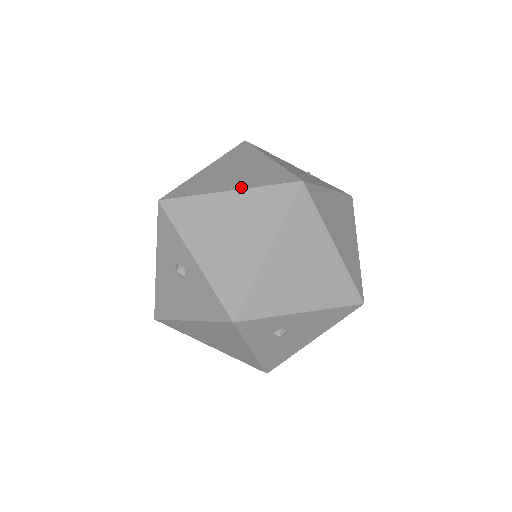
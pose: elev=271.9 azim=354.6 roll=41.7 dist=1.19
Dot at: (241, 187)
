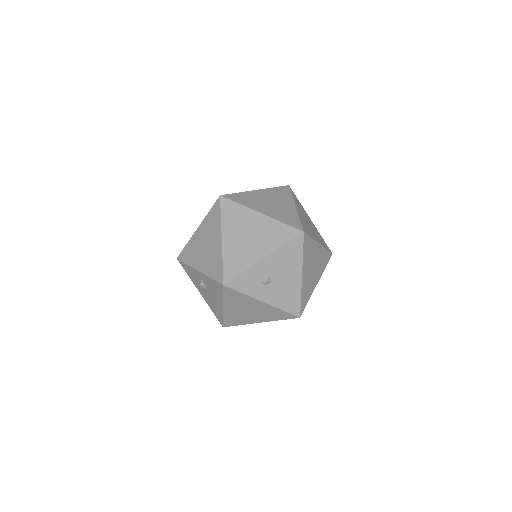
Dot at: (202, 222)
